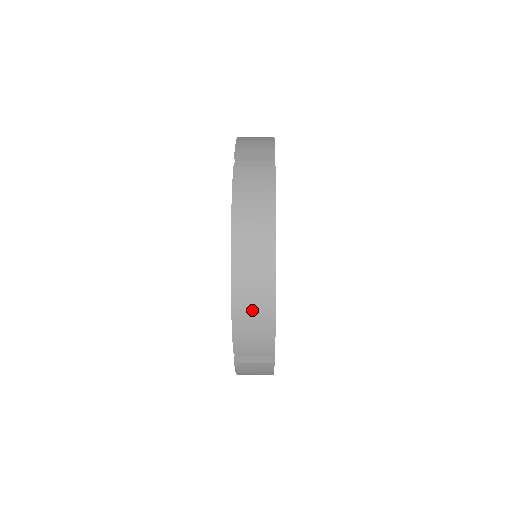
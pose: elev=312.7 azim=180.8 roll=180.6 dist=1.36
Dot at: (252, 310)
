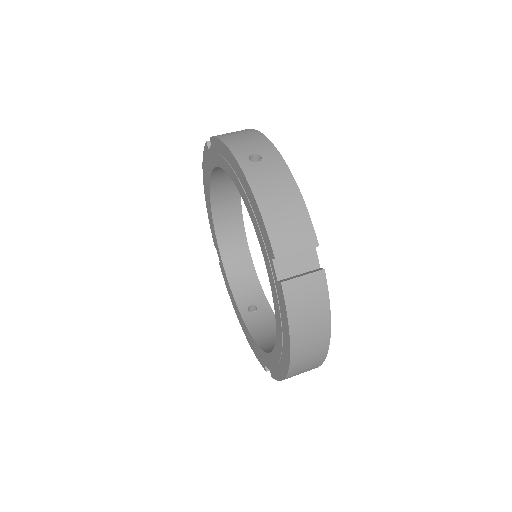
Dot at: occluded
